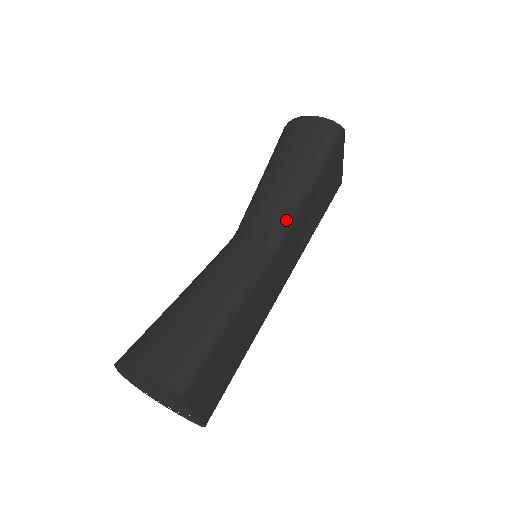
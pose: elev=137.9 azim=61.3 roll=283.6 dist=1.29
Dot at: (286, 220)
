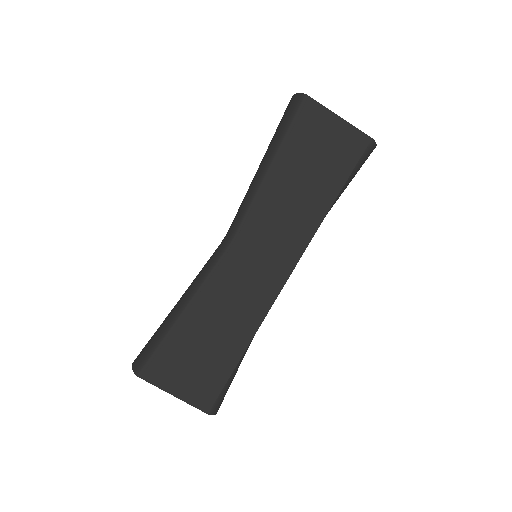
Dot at: (240, 215)
